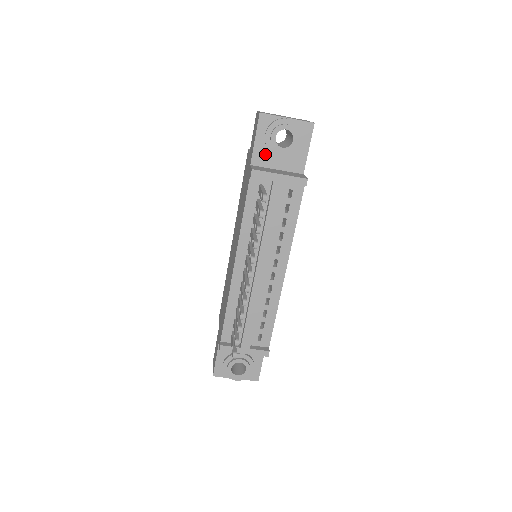
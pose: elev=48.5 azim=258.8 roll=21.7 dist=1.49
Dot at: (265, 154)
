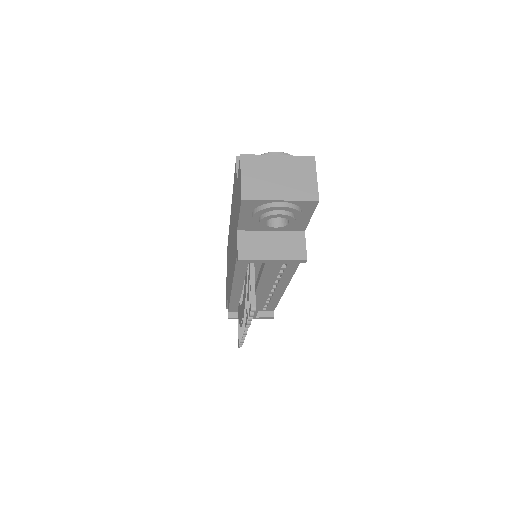
Dot at: occluded
